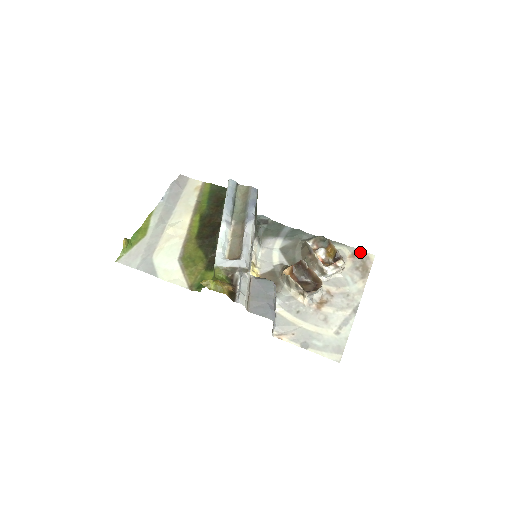
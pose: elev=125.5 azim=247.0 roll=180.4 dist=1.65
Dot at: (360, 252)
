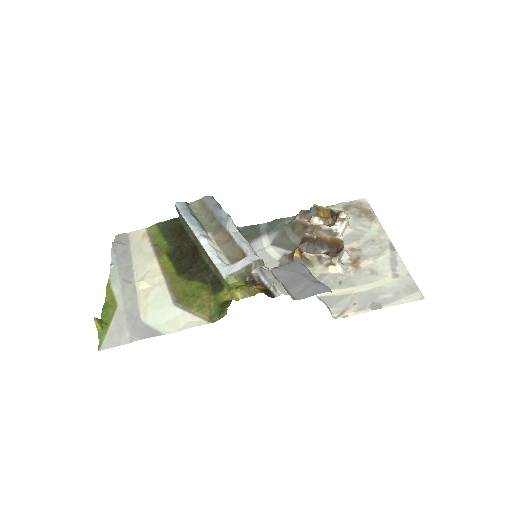
Dot at: (349, 203)
